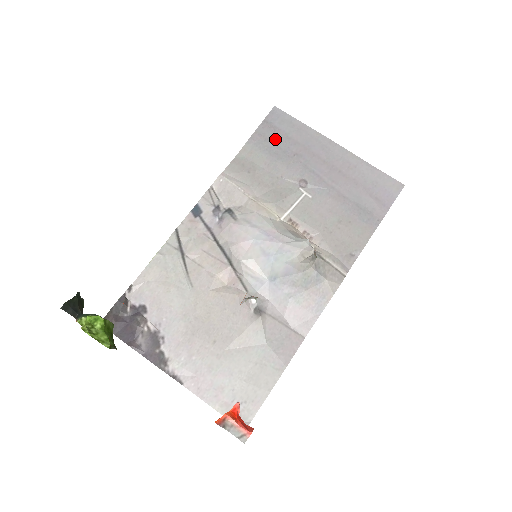
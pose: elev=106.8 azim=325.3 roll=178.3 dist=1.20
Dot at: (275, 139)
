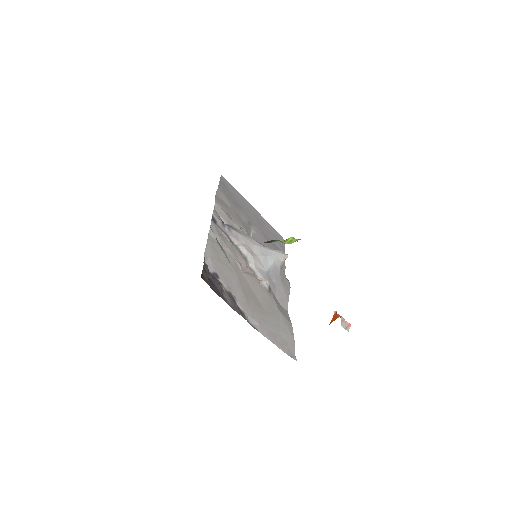
Dot at: (229, 193)
